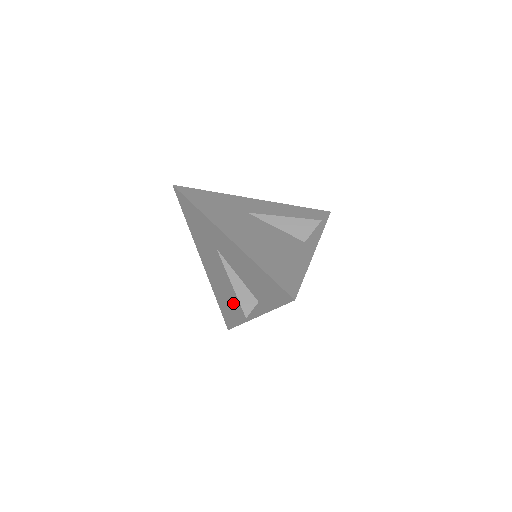
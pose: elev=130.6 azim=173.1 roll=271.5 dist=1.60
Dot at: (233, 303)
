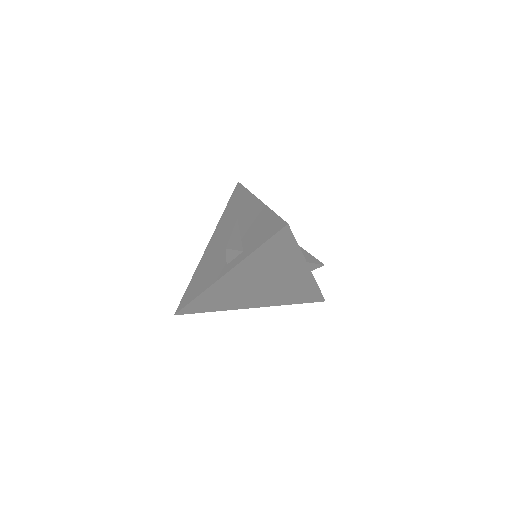
Dot at: (209, 272)
